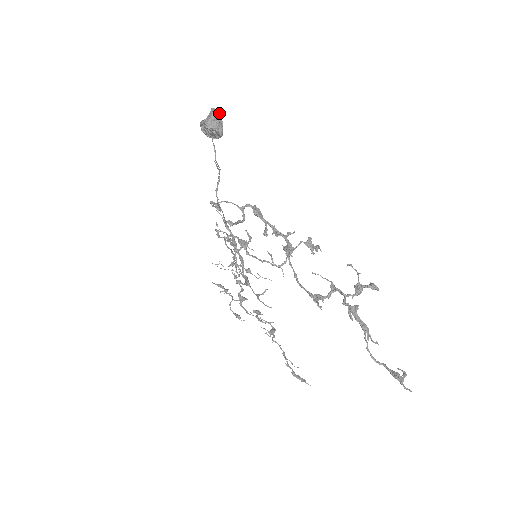
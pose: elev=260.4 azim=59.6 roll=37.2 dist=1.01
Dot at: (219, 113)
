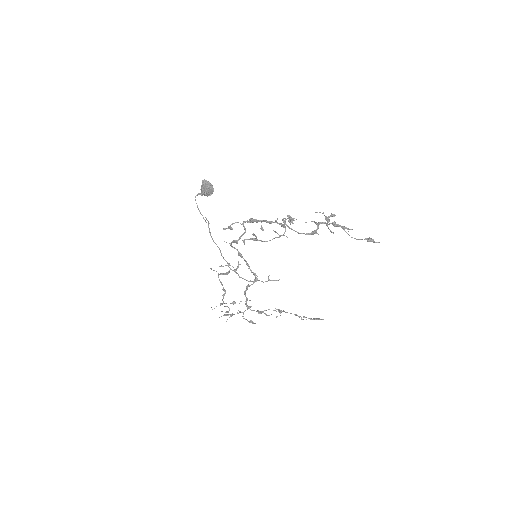
Dot at: (207, 181)
